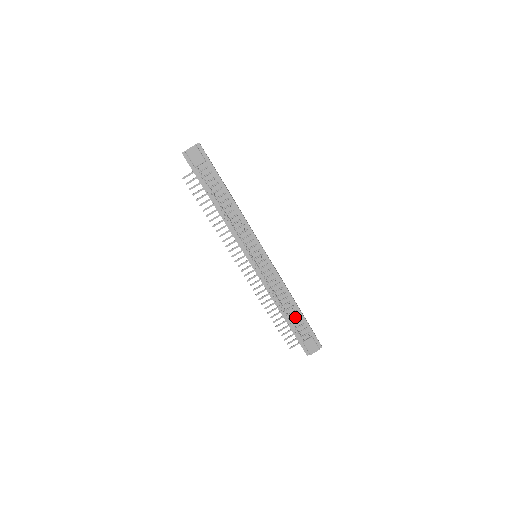
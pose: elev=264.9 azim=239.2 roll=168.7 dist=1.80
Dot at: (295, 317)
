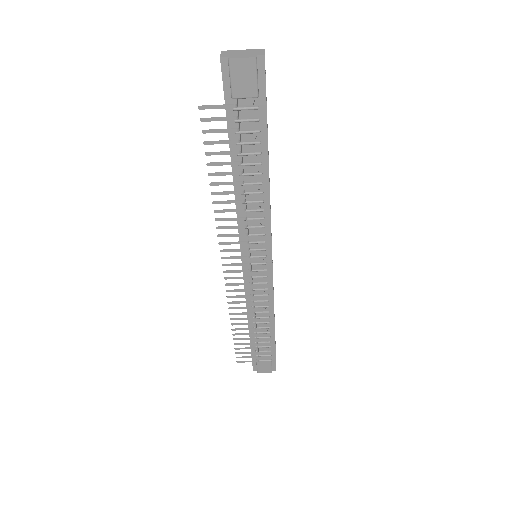
Dot at: (264, 338)
